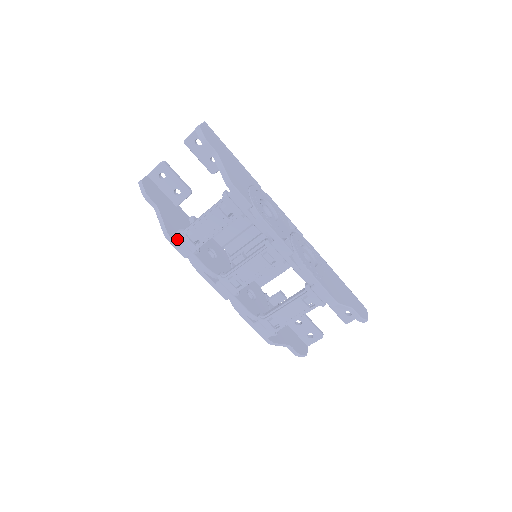
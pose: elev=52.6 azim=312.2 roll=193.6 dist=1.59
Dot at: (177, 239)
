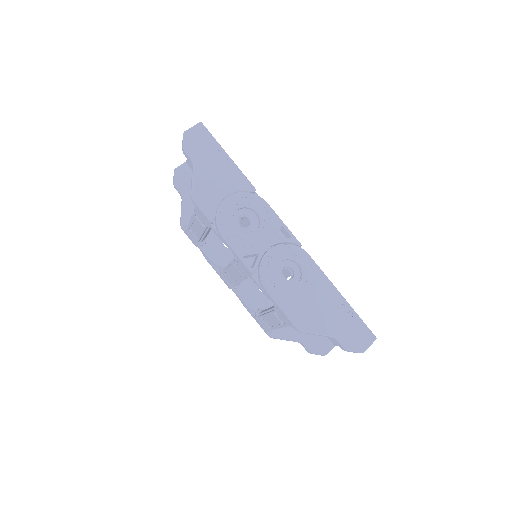
Dot at: (186, 231)
